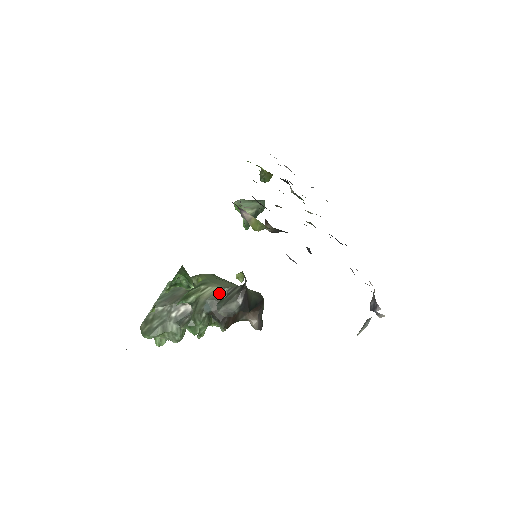
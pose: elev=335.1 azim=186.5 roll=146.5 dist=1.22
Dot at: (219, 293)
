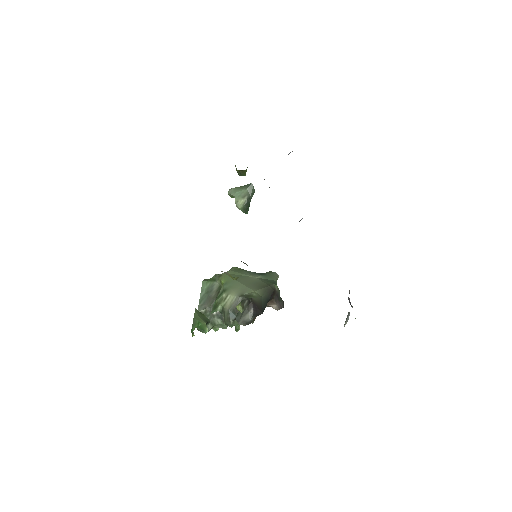
Dot at: (236, 302)
